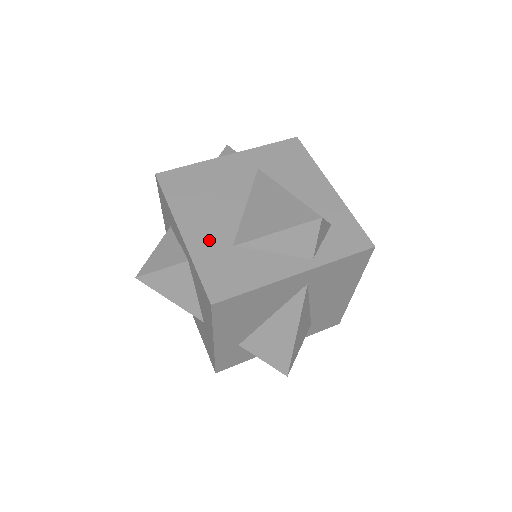
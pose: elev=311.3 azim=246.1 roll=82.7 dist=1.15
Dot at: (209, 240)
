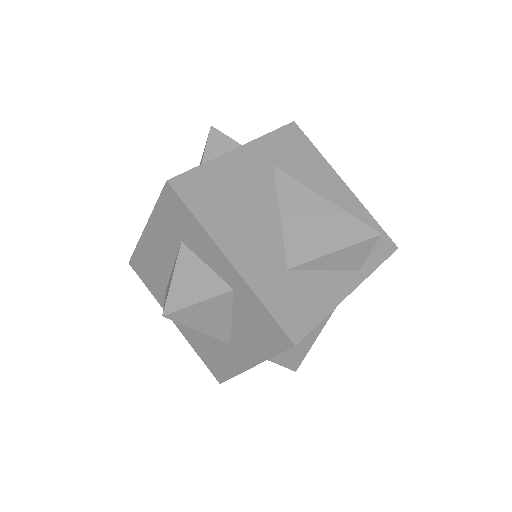
Dot at: (262, 266)
